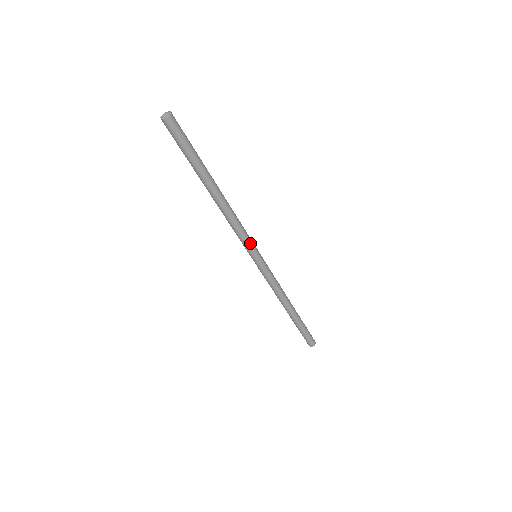
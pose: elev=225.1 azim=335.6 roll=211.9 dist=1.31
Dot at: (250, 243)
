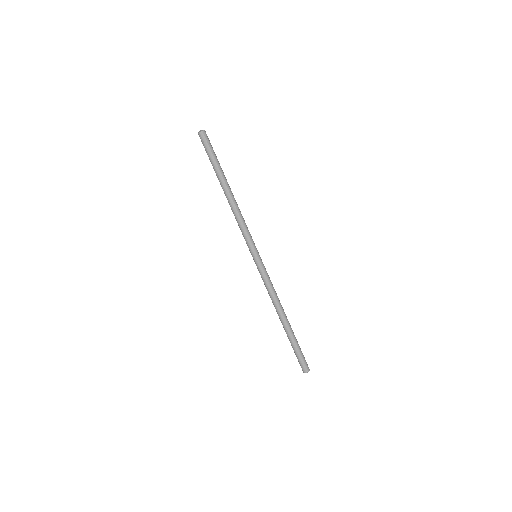
Dot at: (251, 240)
